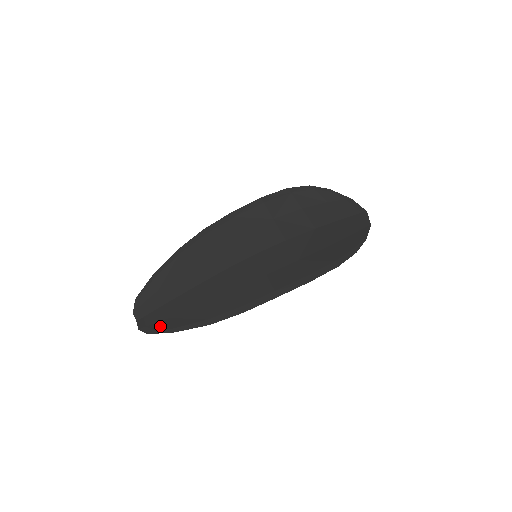
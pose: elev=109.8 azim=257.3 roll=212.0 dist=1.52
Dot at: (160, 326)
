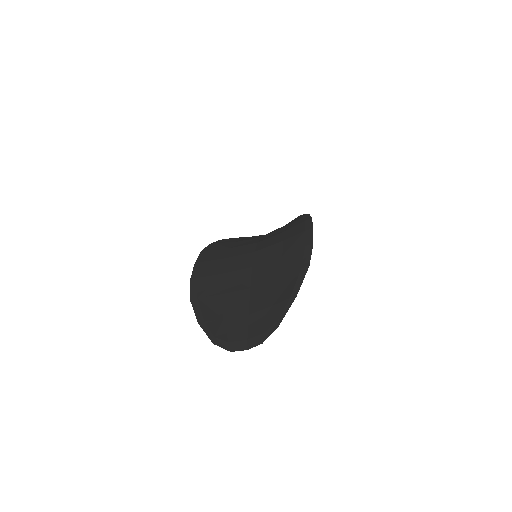
Dot at: (276, 313)
